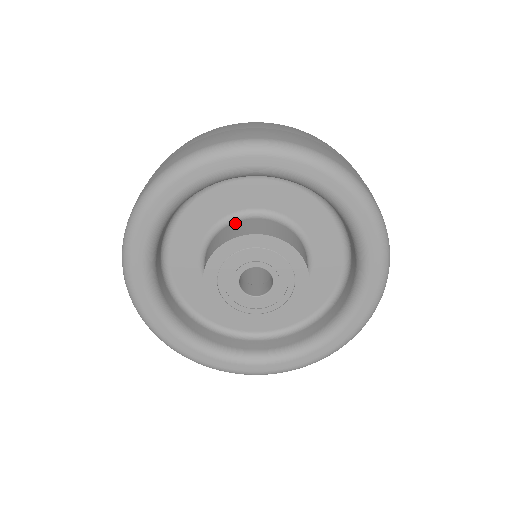
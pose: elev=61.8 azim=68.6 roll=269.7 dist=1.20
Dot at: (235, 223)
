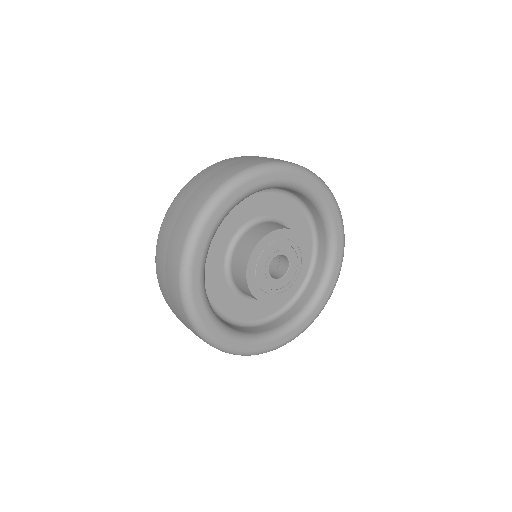
Dot at: occluded
